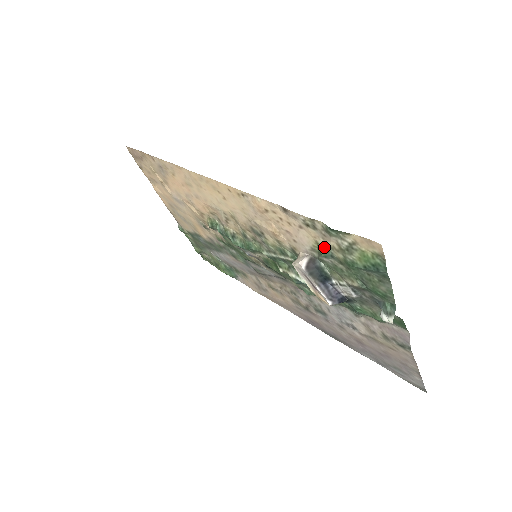
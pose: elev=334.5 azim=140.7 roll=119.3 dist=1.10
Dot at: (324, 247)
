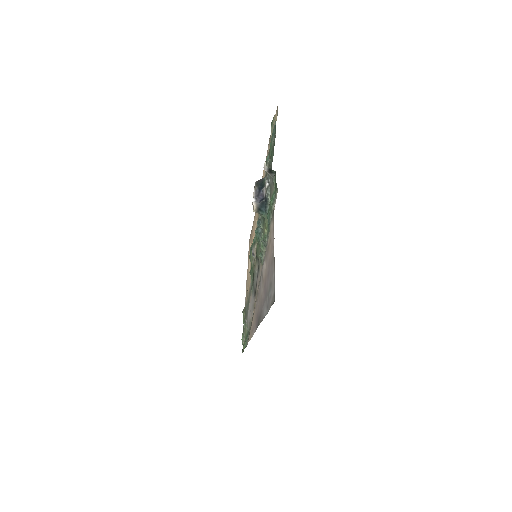
Dot at: occluded
